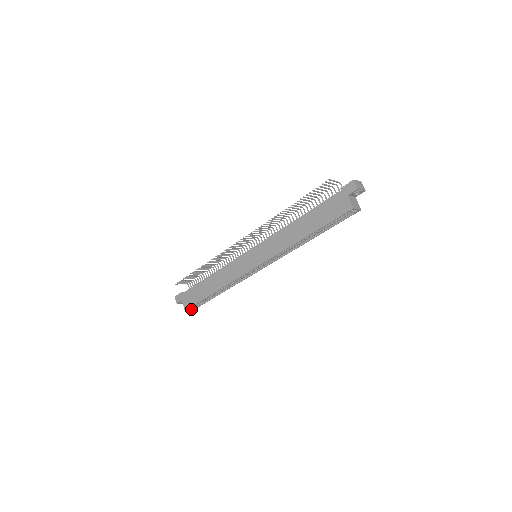
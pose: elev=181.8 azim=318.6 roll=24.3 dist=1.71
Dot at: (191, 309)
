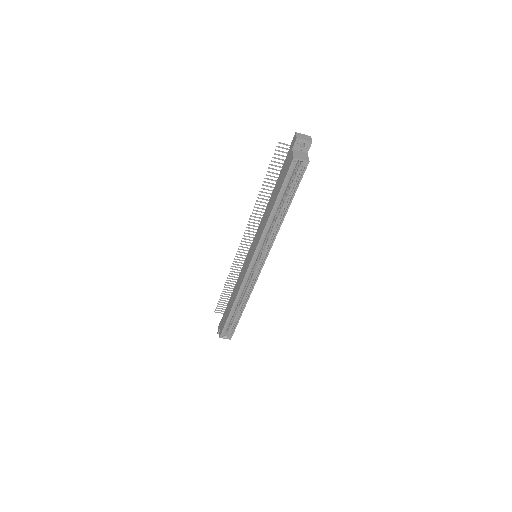
Dot at: (227, 337)
